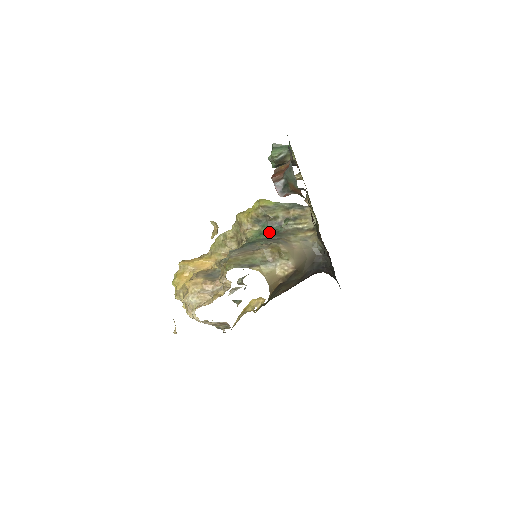
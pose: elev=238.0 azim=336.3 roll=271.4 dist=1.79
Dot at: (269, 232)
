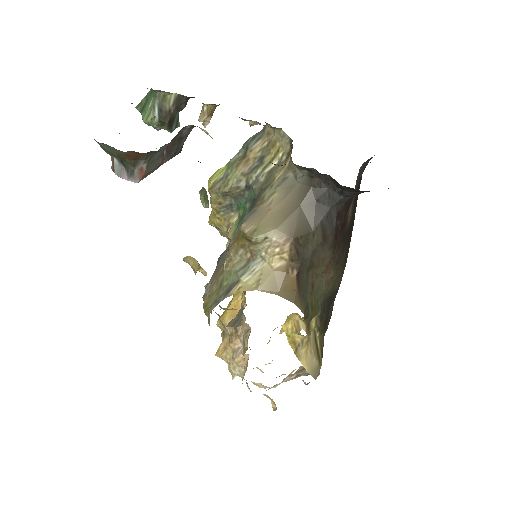
Dot at: (245, 210)
